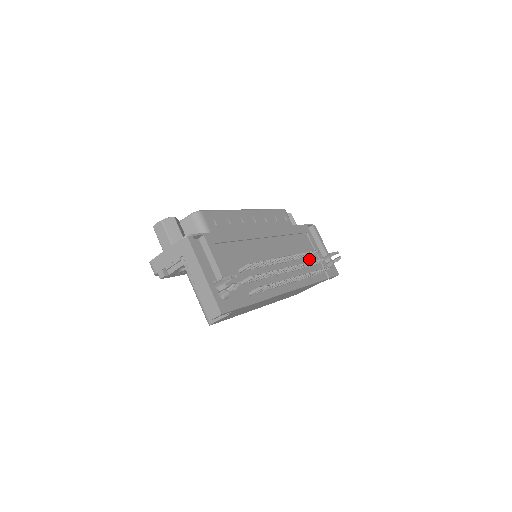
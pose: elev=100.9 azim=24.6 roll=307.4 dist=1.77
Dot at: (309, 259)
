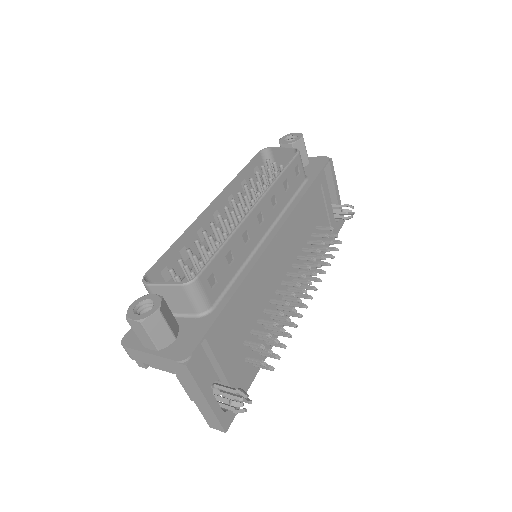
Dot at: (318, 230)
